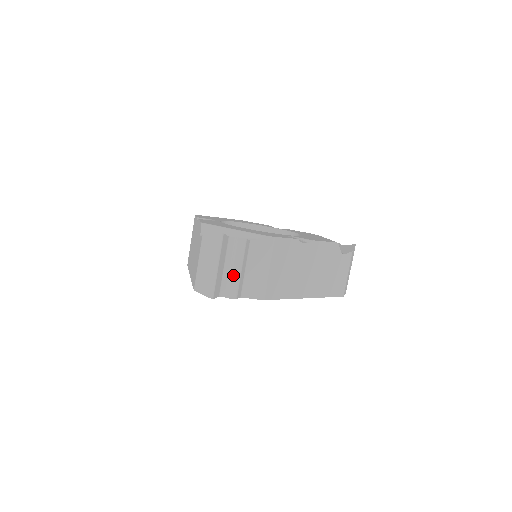
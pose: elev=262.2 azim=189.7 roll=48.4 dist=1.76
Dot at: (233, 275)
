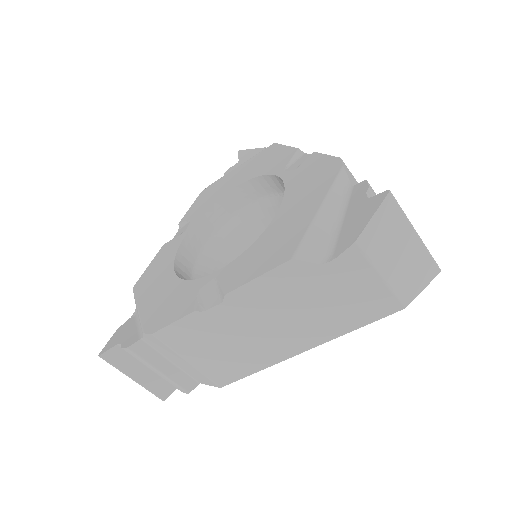
Dot at: occluded
